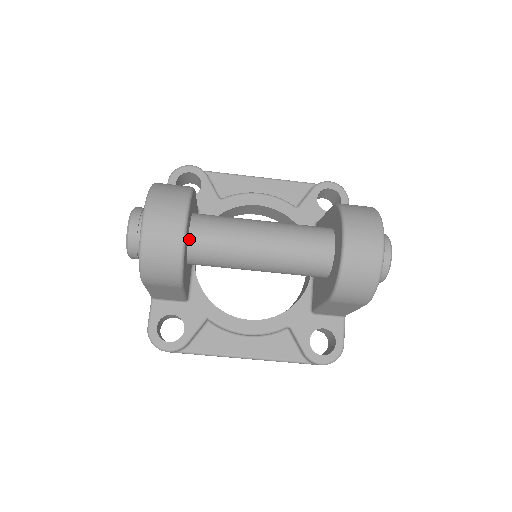
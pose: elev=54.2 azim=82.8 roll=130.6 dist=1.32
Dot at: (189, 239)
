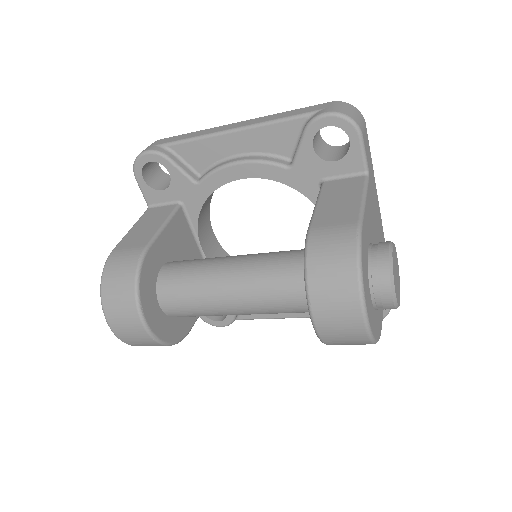
Dot at: (165, 313)
